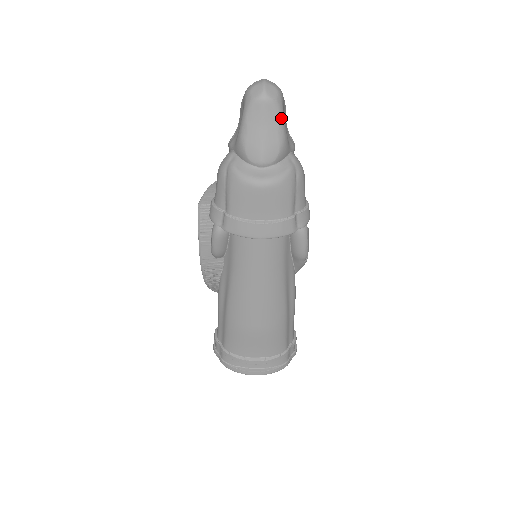
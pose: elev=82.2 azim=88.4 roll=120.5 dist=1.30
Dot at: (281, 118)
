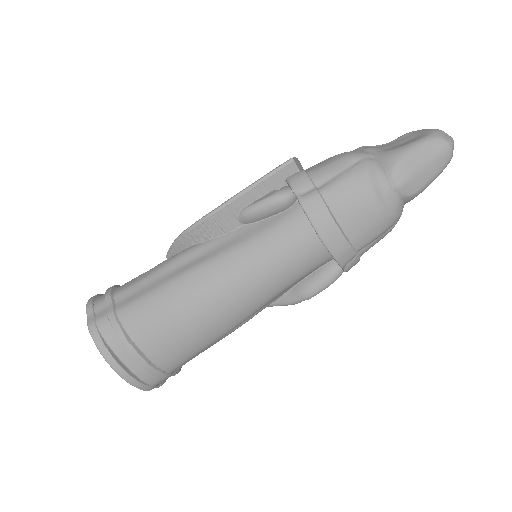
Dot at: (439, 174)
